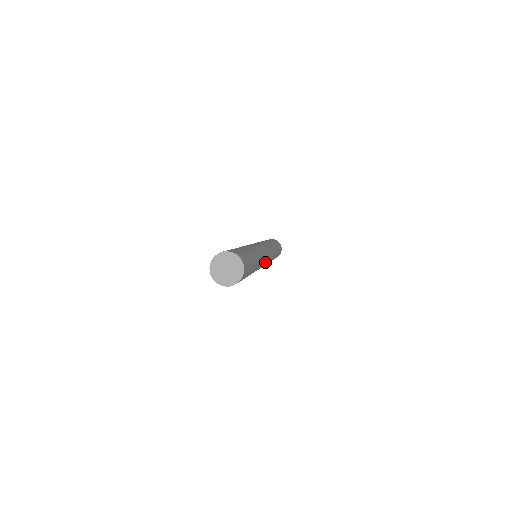
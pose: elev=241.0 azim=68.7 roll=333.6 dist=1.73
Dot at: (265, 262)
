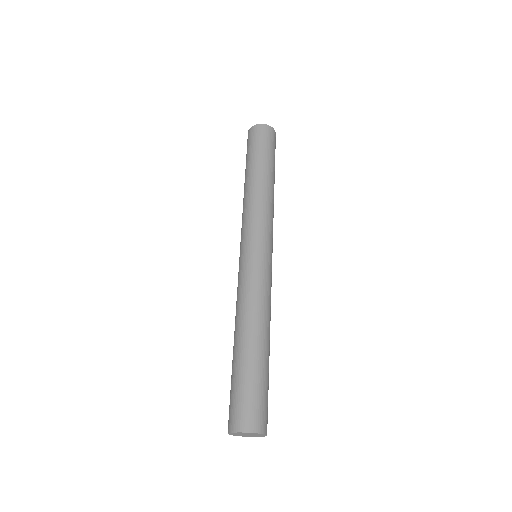
Dot at: occluded
